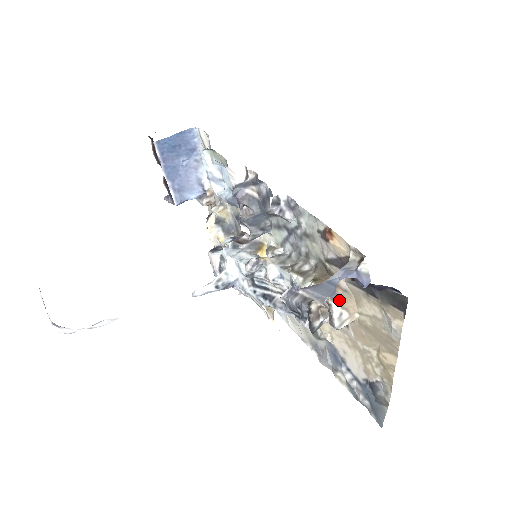
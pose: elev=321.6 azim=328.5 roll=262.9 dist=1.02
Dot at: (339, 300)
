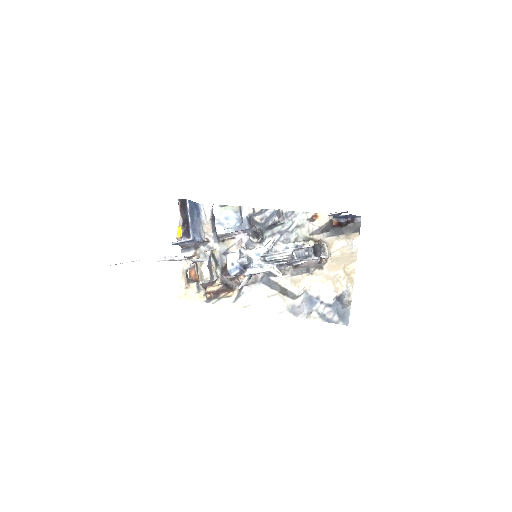
Dot at: (325, 244)
